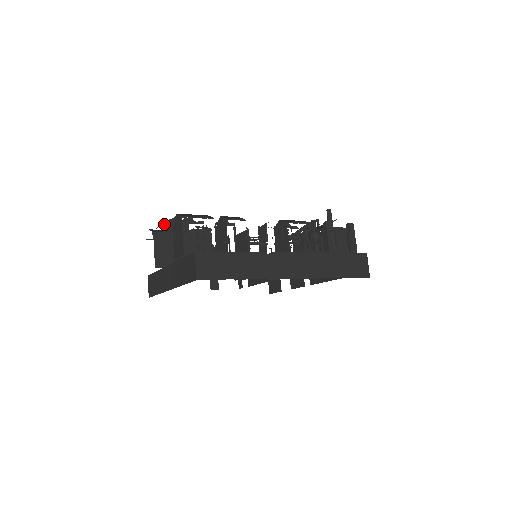
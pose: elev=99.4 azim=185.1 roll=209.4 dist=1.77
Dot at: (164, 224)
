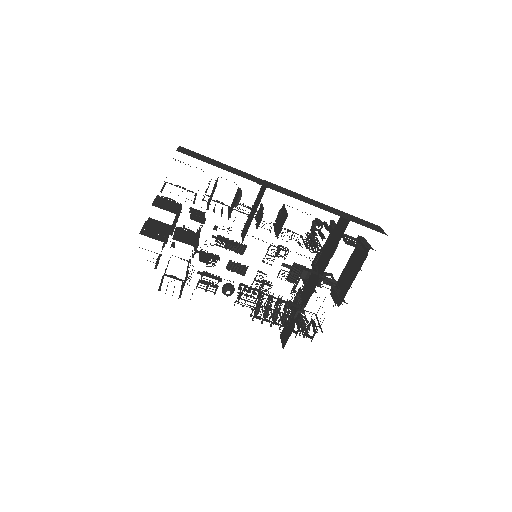
Dot at: (157, 196)
